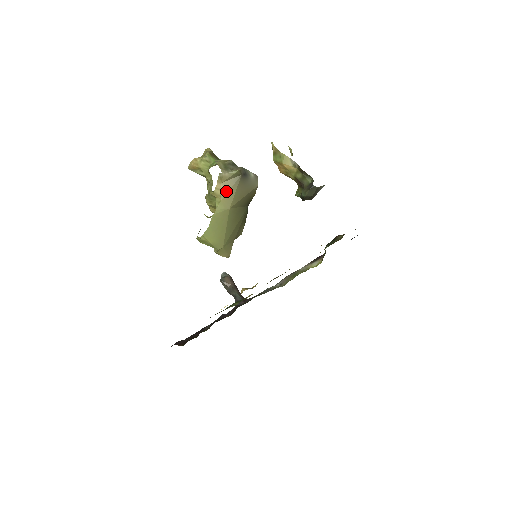
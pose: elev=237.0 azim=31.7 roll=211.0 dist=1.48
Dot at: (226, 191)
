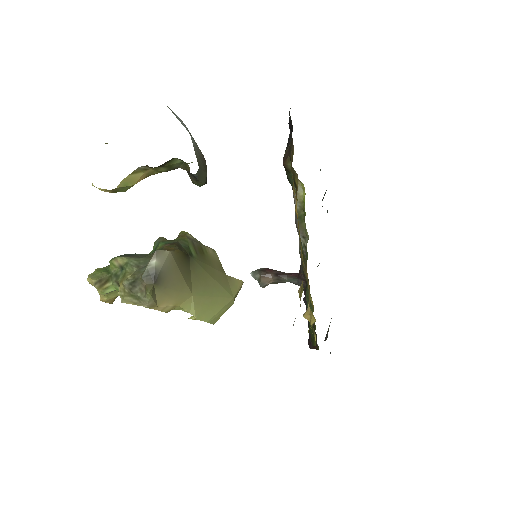
Dot at: (170, 301)
